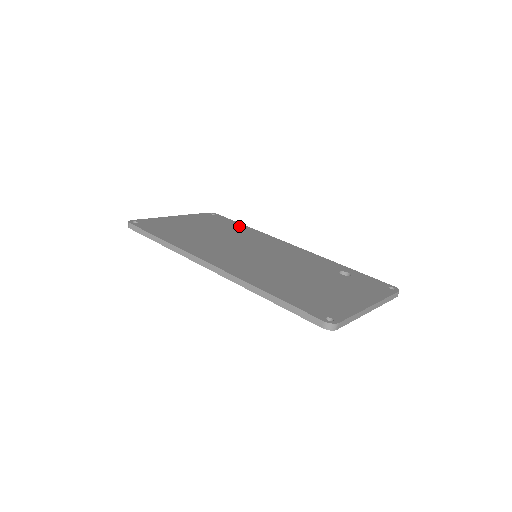
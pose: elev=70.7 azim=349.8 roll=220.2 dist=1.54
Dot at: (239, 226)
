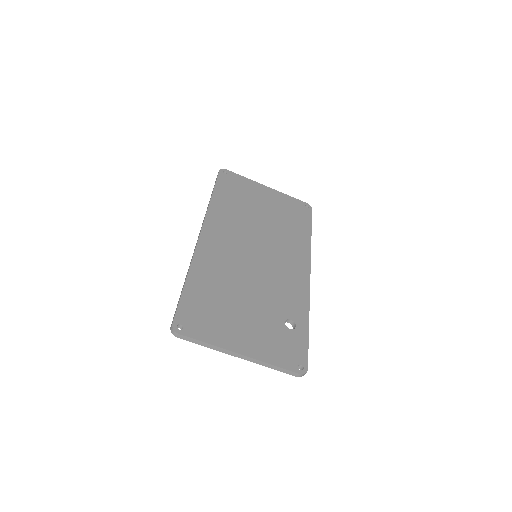
Dot at: (303, 229)
